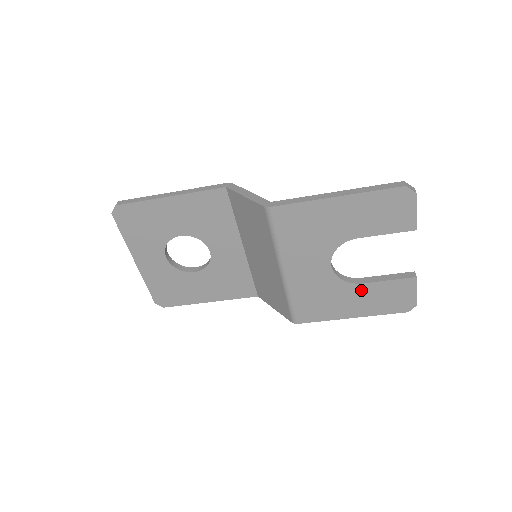
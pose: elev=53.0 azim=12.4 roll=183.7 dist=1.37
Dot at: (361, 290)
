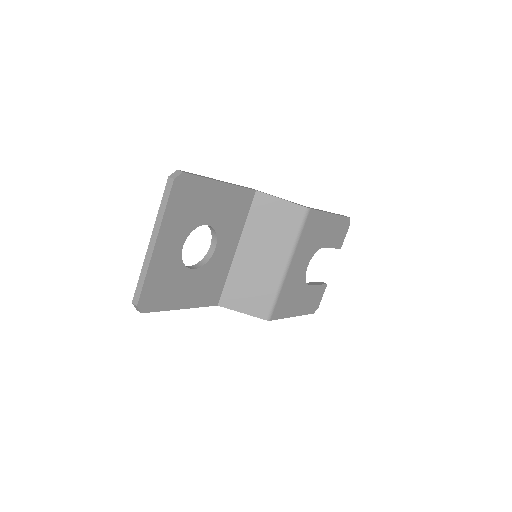
Dot at: (308, 291)
